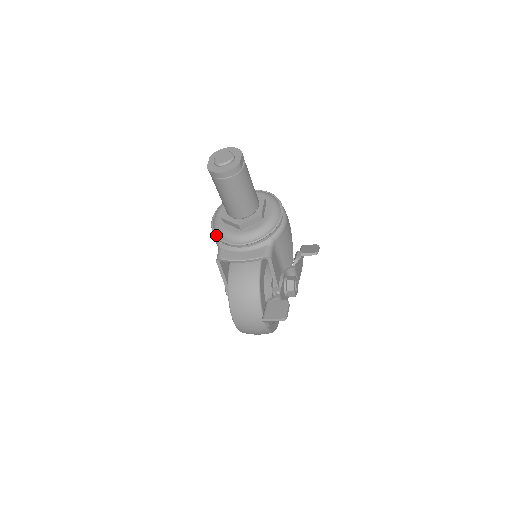
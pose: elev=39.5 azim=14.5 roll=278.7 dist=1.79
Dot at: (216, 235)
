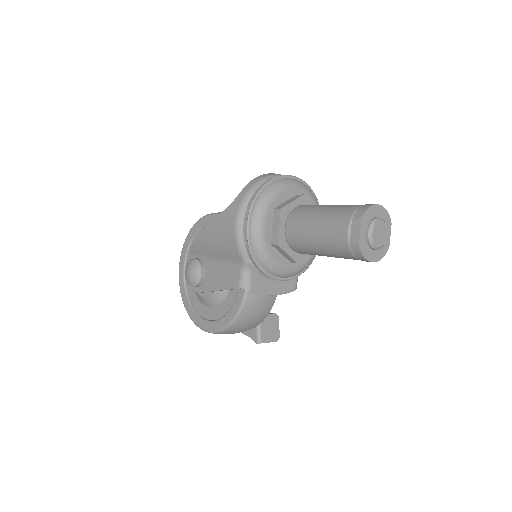
Dot at: (257, 261)
